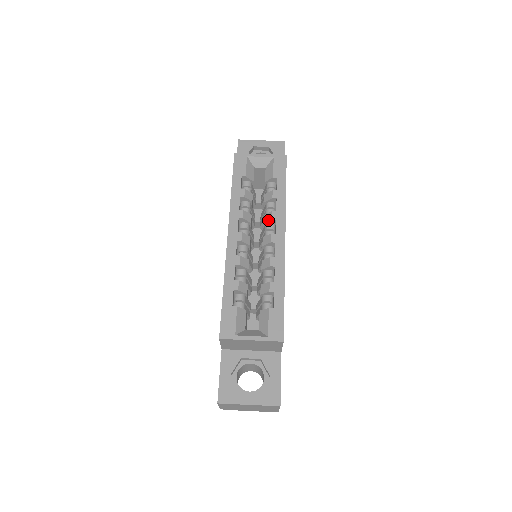
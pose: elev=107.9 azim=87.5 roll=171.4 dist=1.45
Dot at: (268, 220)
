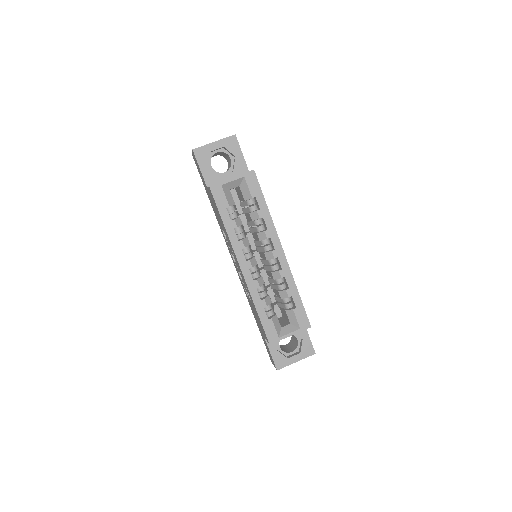
Dot at: (264, 239)
